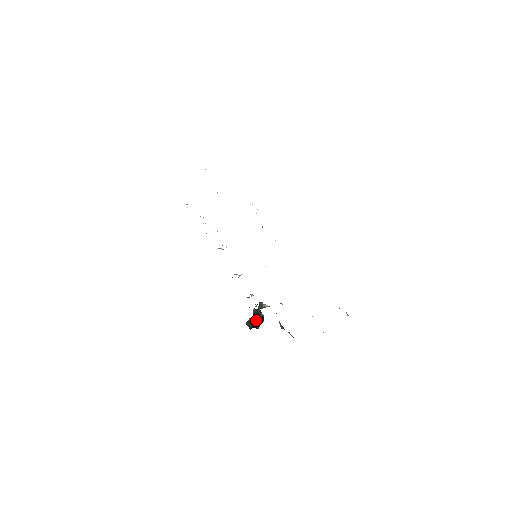
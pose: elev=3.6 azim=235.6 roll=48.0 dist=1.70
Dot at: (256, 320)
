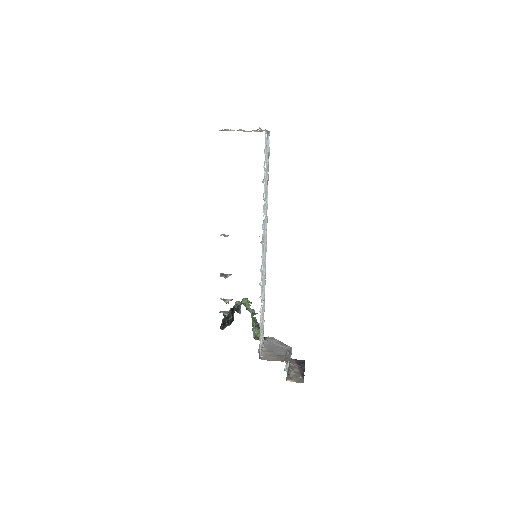
Dot at: (228, 319)
